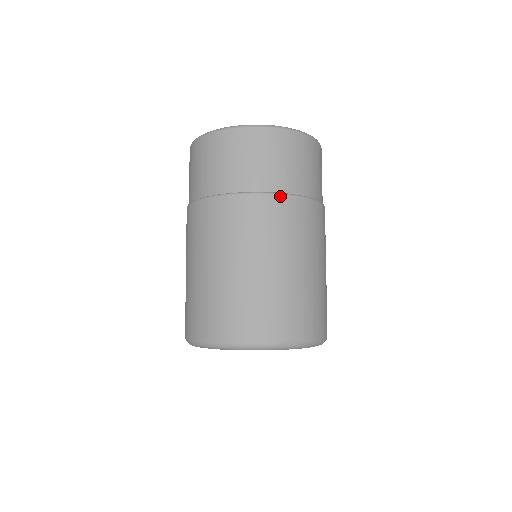
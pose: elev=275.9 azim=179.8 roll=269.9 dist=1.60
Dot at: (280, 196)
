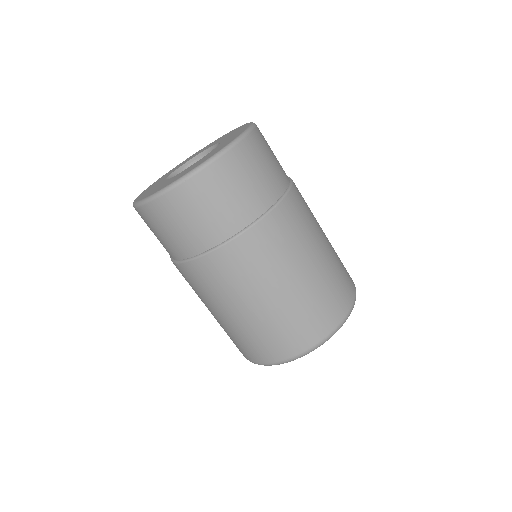
Dot at: (272, 212)
